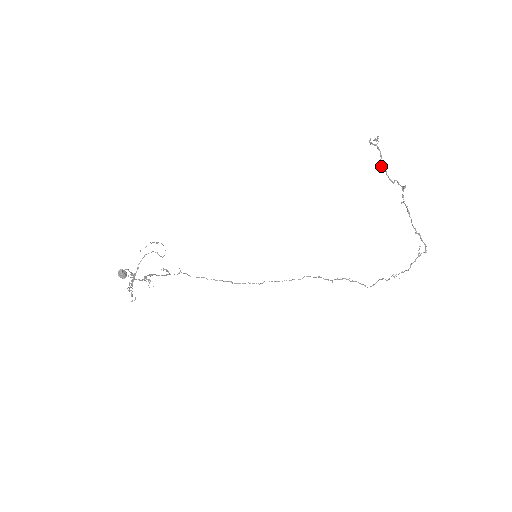
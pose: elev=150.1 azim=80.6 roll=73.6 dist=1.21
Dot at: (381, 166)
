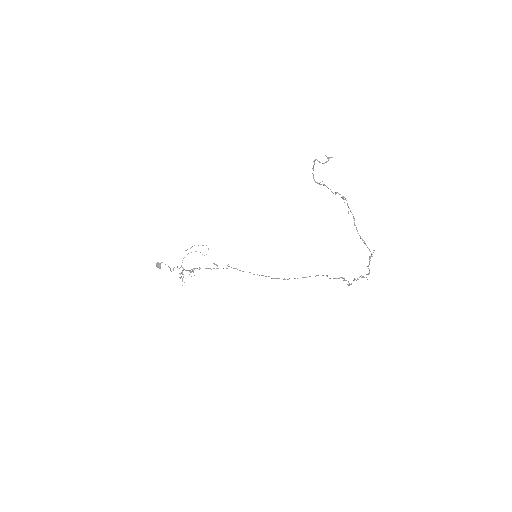
Dot at: (315, 182)
